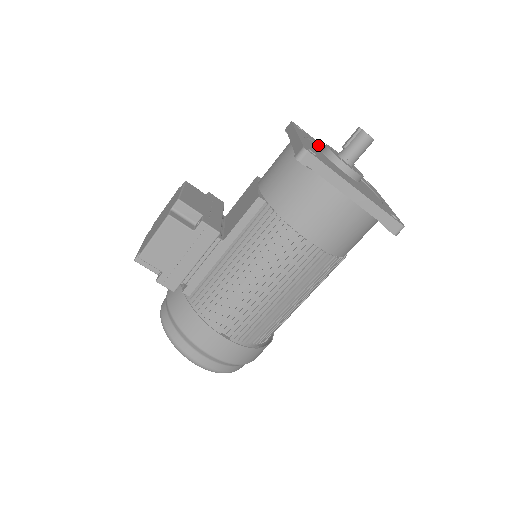
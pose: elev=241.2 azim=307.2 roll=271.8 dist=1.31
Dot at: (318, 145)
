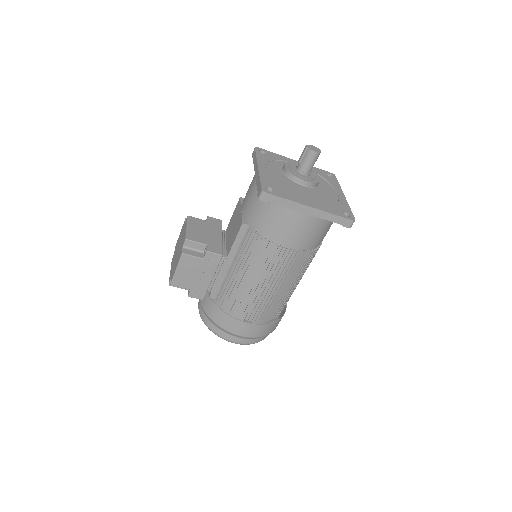
Dot at: (280, 161)
